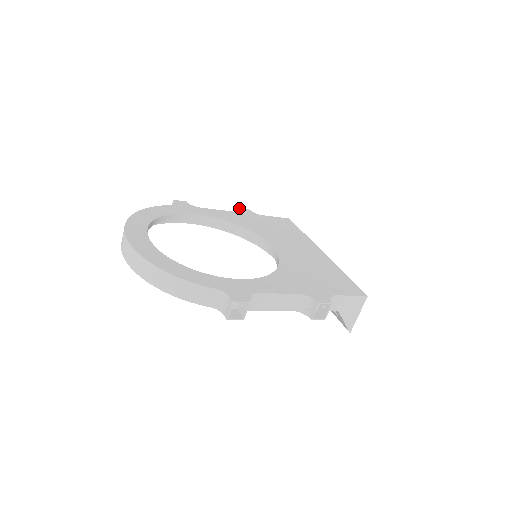
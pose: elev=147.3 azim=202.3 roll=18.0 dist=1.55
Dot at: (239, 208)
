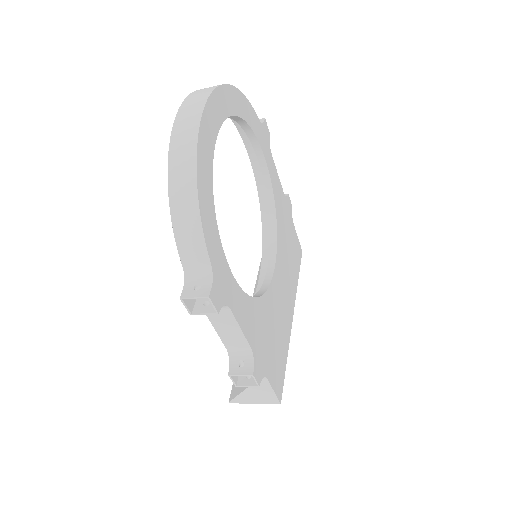
Dot at: occluded
